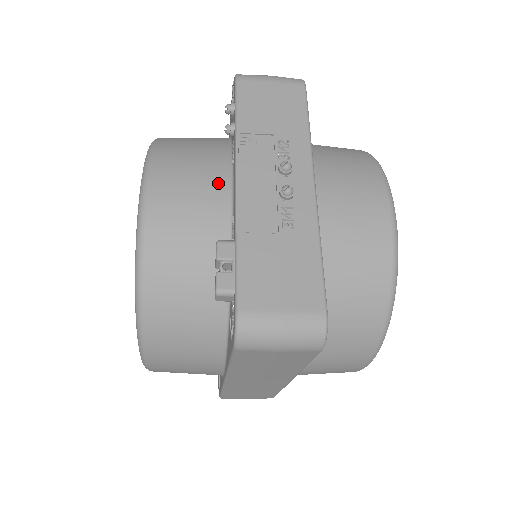
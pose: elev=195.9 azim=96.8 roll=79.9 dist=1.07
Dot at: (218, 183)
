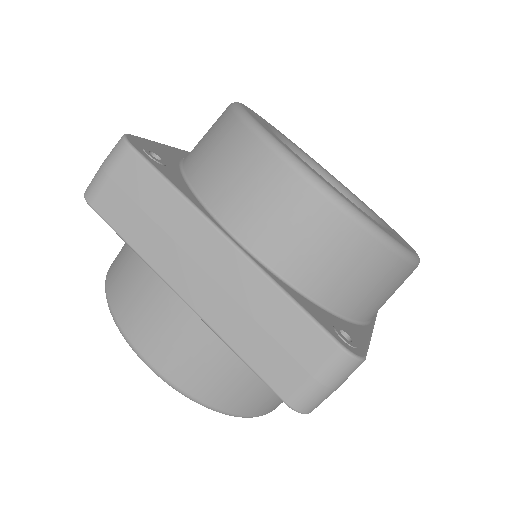
Dot at: occluded
